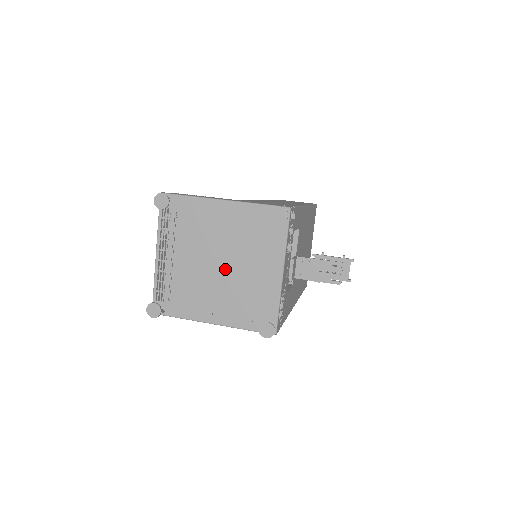
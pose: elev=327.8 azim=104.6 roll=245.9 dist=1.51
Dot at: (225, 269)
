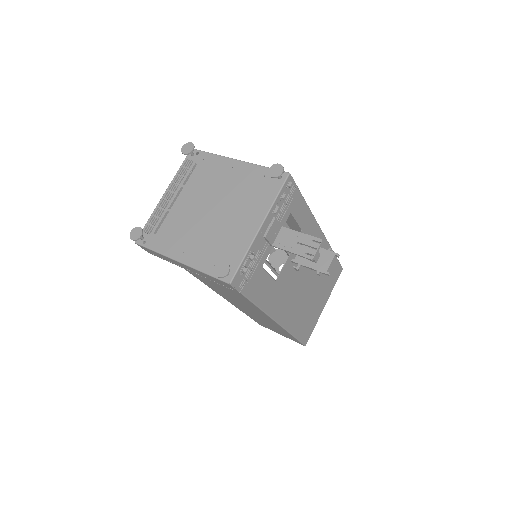
Dot at: (213, 215)
